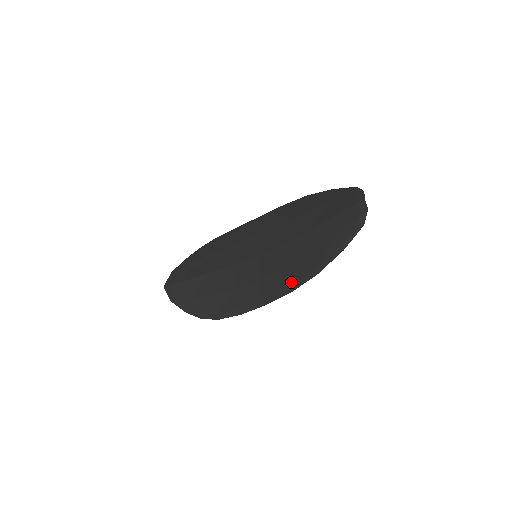
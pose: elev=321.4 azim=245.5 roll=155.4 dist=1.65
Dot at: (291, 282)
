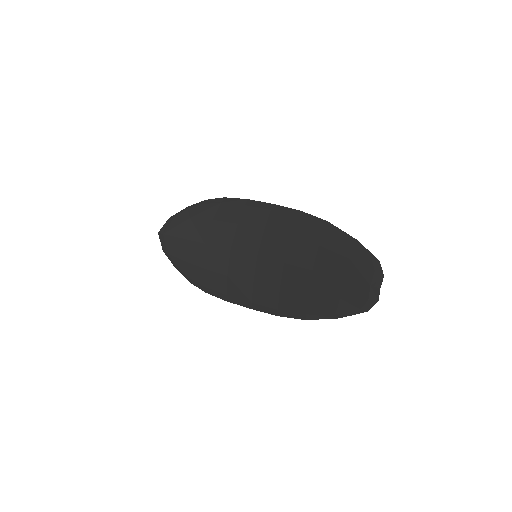
Dot at: (281, 308)
